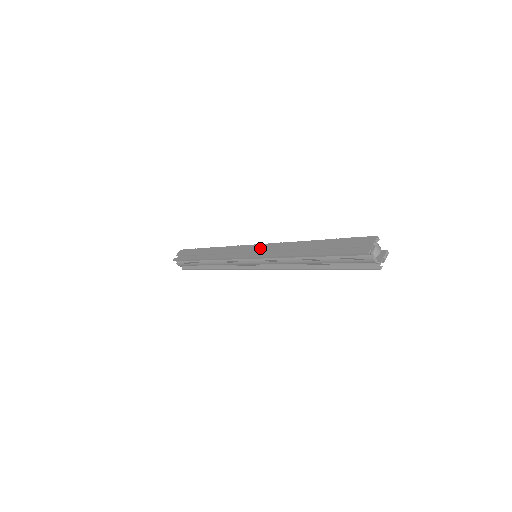
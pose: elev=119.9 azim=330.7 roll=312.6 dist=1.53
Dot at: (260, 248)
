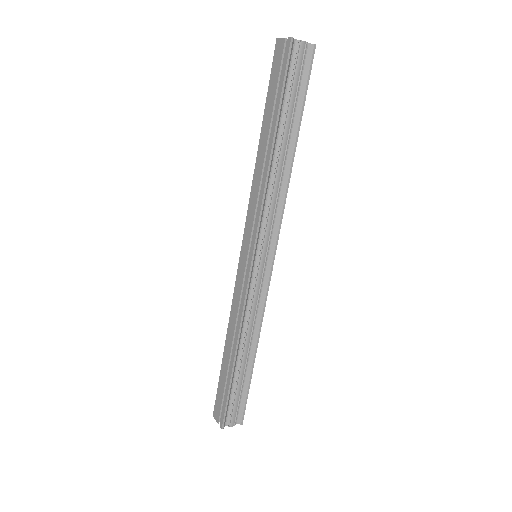
Dot at: (247, 236)
